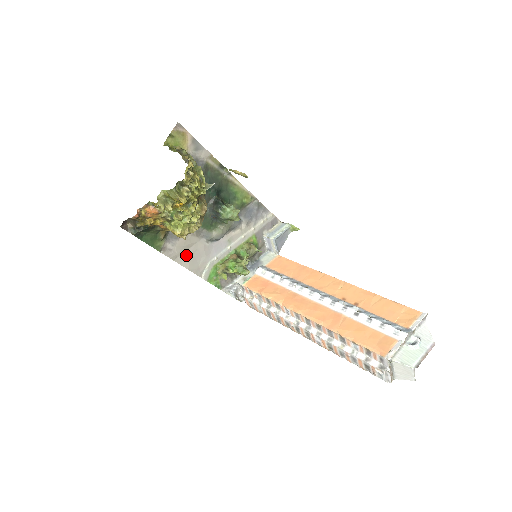
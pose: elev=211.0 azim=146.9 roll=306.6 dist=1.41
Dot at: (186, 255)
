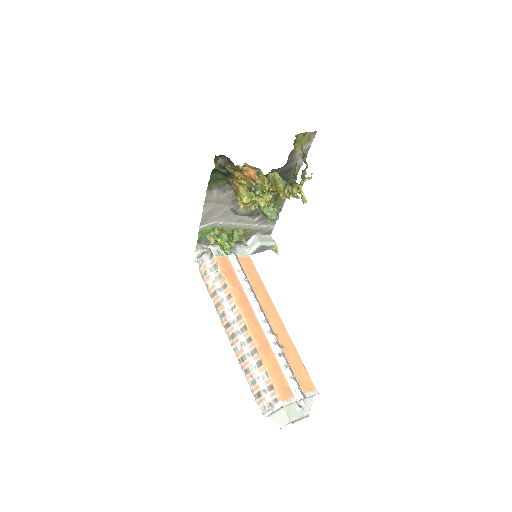
Dot at: (213, 206)
